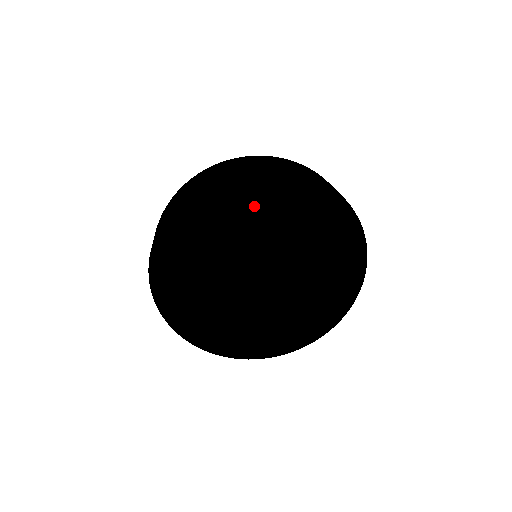
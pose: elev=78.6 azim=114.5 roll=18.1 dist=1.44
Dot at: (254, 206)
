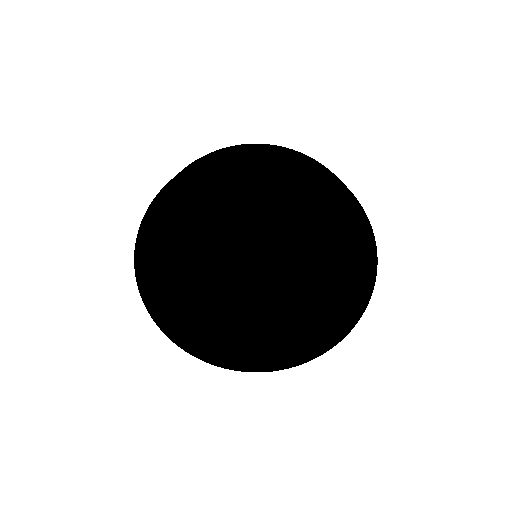
Dot at: (284, 195)
